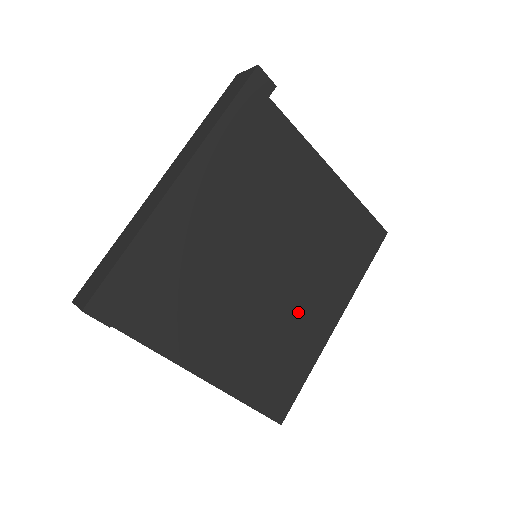
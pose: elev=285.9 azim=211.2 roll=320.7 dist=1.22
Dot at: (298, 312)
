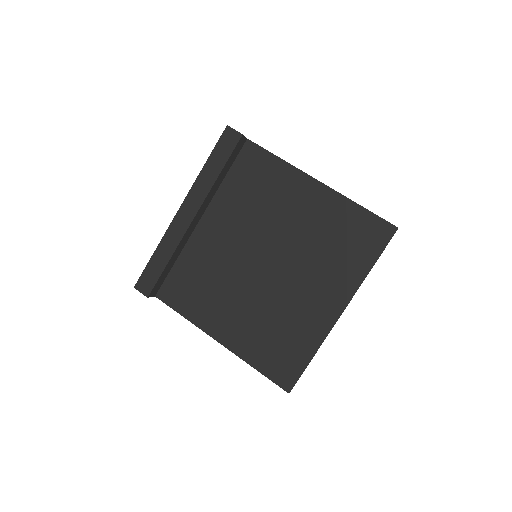
Dot at: (296, 300)
